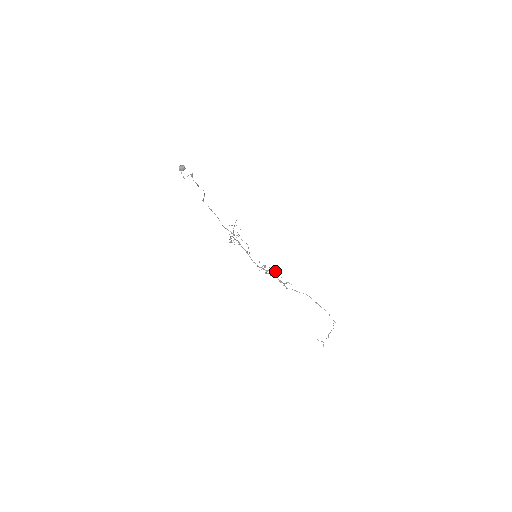
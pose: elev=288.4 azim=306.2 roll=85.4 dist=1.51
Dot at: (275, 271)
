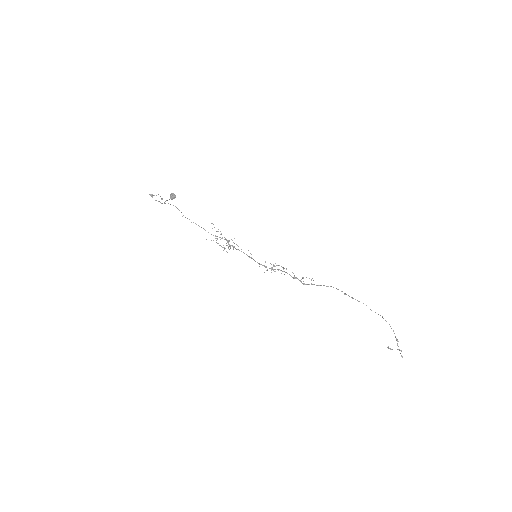
Dot at: occluded
